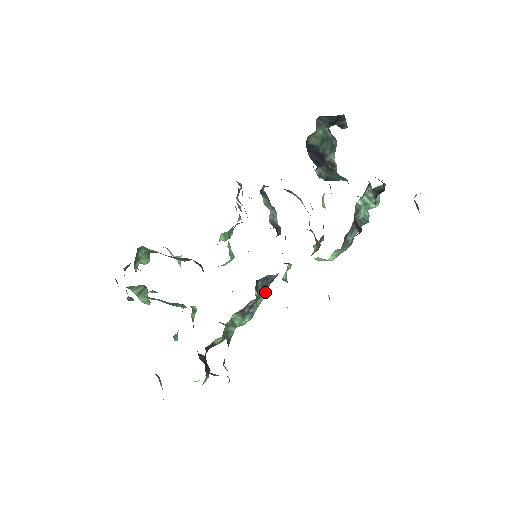
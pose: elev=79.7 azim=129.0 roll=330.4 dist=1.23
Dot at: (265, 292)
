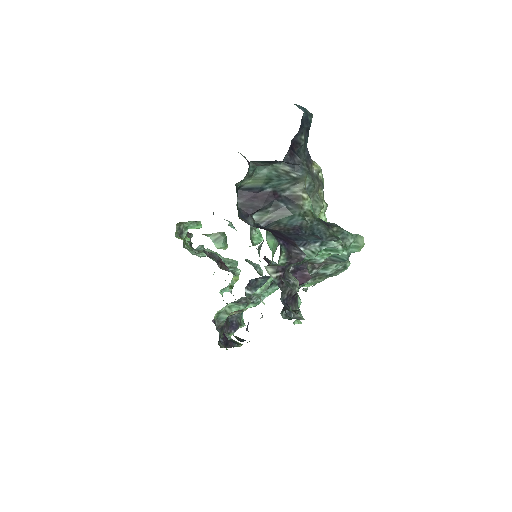
Dot at: occluded
